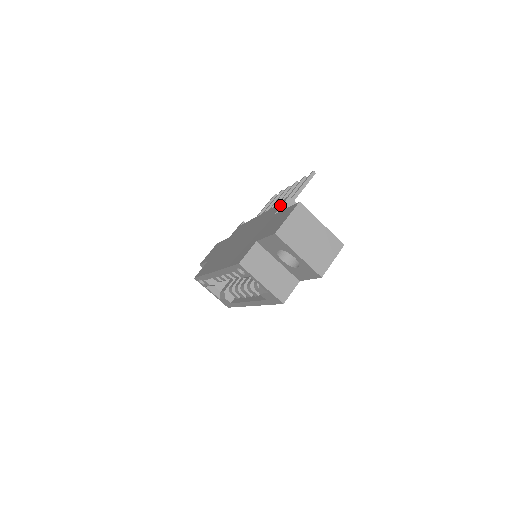
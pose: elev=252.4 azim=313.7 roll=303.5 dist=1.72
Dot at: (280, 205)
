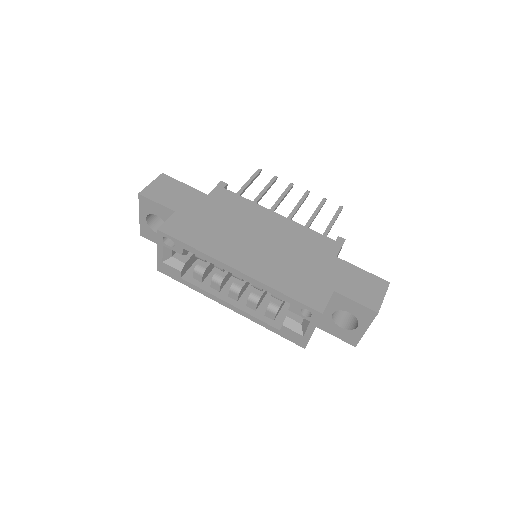
Dot at: (337, 245)
